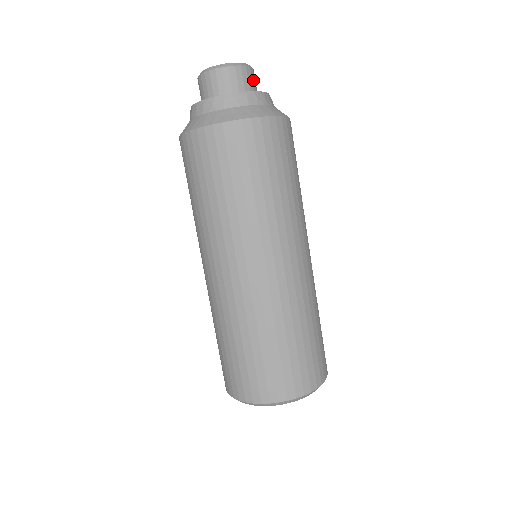
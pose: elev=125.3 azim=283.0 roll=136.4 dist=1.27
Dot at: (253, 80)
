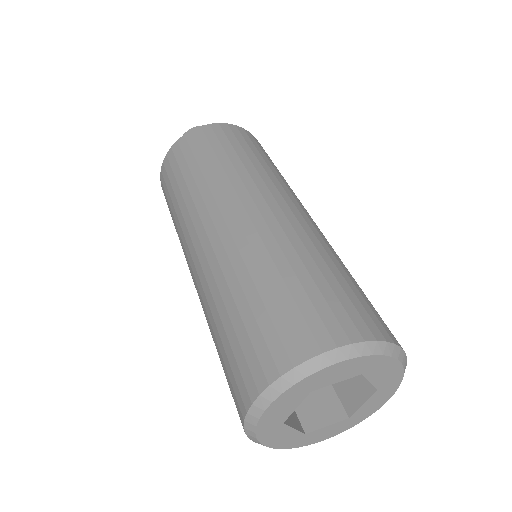
Dot at: occluded
